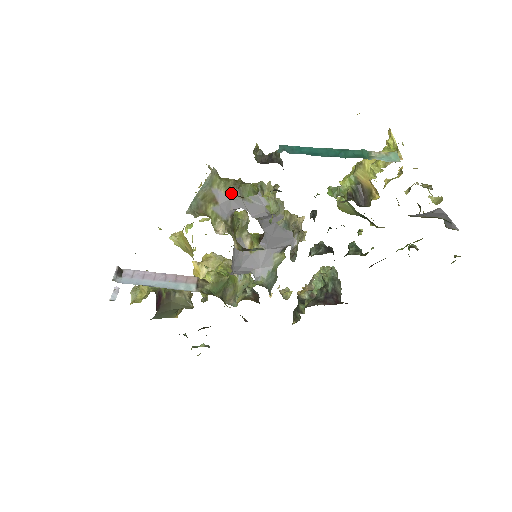
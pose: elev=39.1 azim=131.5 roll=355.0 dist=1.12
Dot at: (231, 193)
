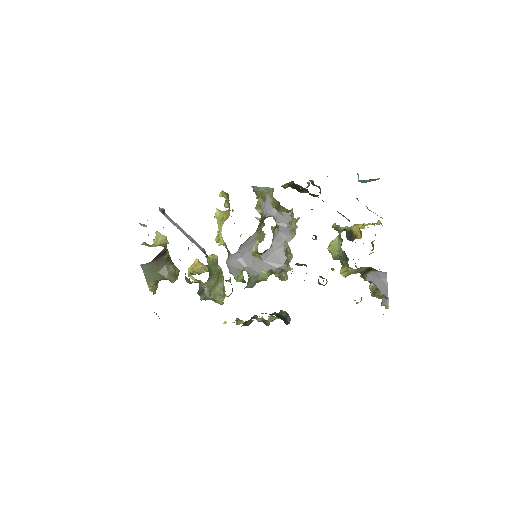
Dot at: (274, 205)
